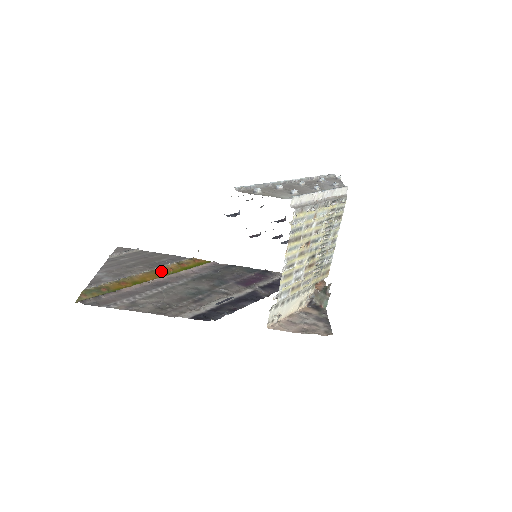
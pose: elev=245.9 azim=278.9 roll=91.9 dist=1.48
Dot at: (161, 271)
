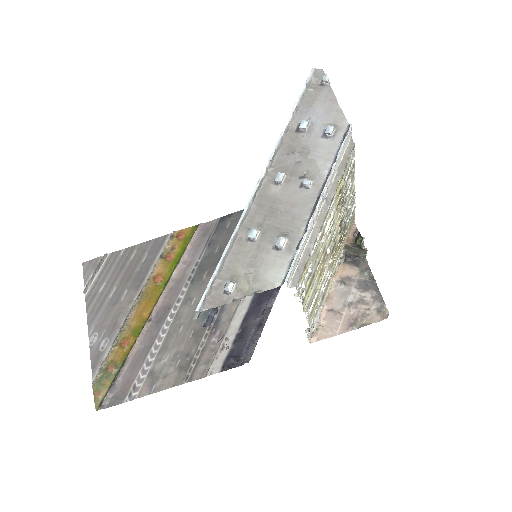
Dot at: (151, 289)
